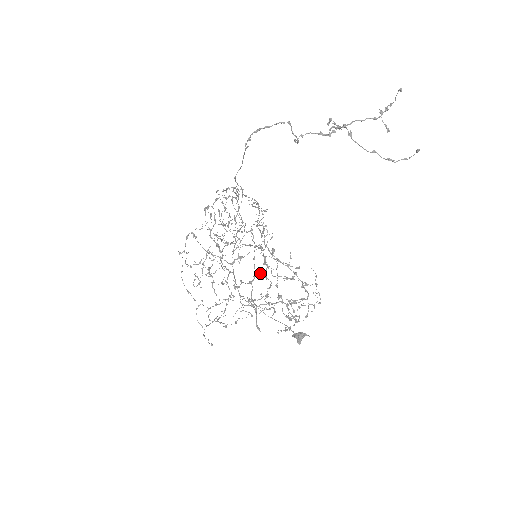
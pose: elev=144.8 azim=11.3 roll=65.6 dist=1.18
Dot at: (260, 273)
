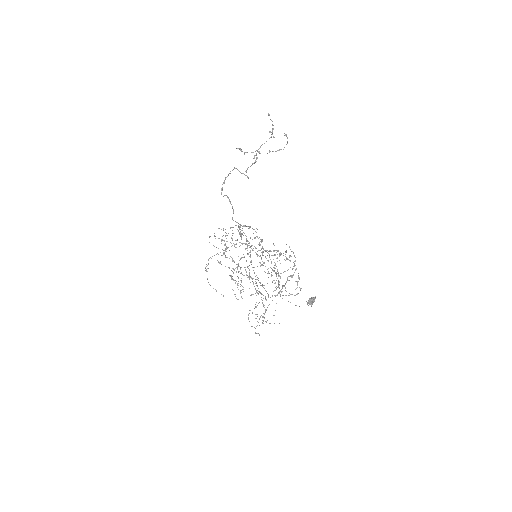
Dot at: occluded
